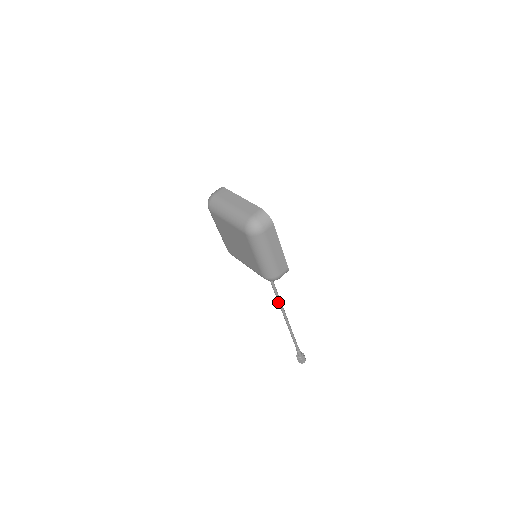
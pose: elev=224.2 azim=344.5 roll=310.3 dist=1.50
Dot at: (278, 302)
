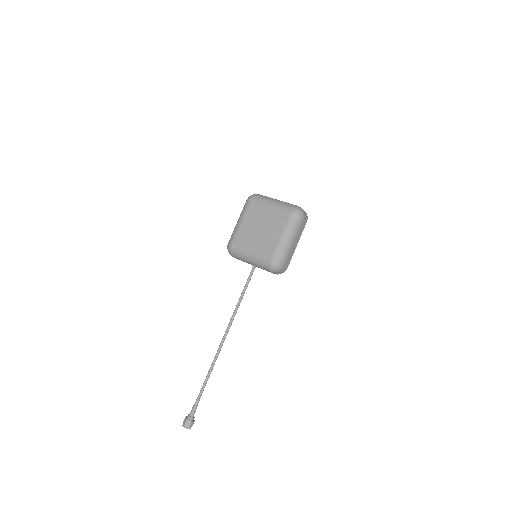
Dot at: (230, 321)
